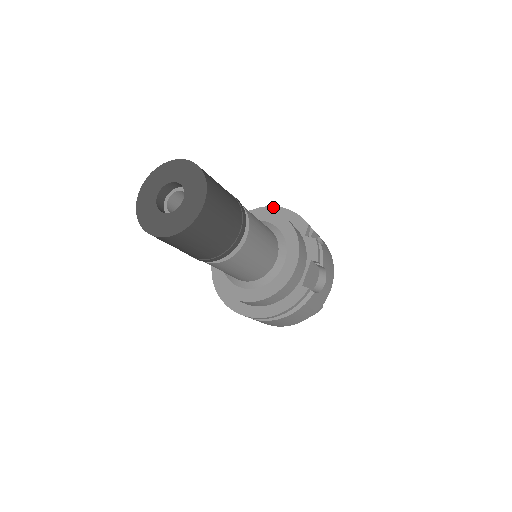
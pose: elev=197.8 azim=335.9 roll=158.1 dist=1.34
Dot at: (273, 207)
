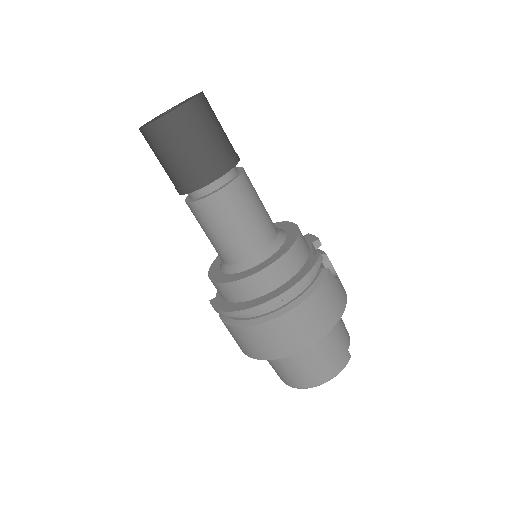
Dot at: occluded
